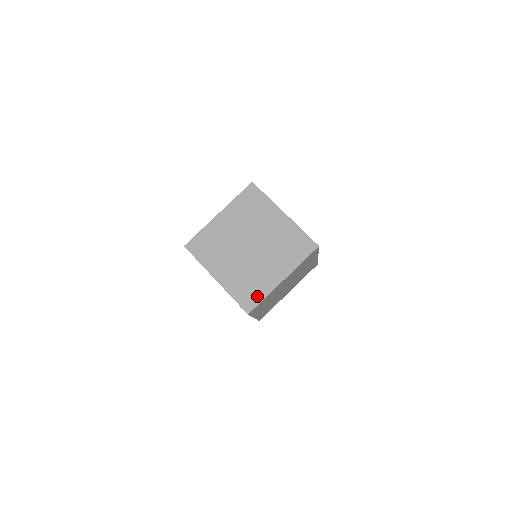
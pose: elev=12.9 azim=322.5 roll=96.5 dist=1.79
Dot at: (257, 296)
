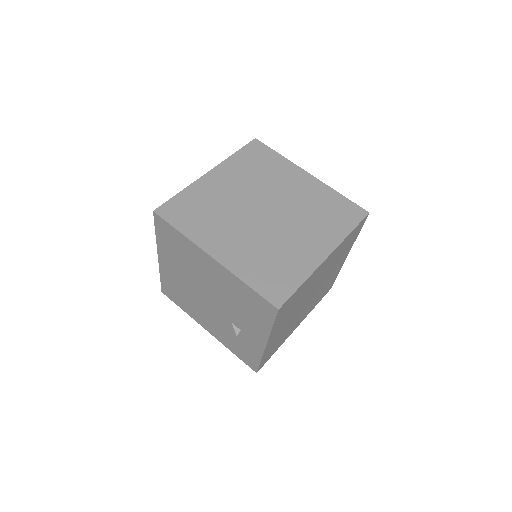
Dot at: (289, 280)
